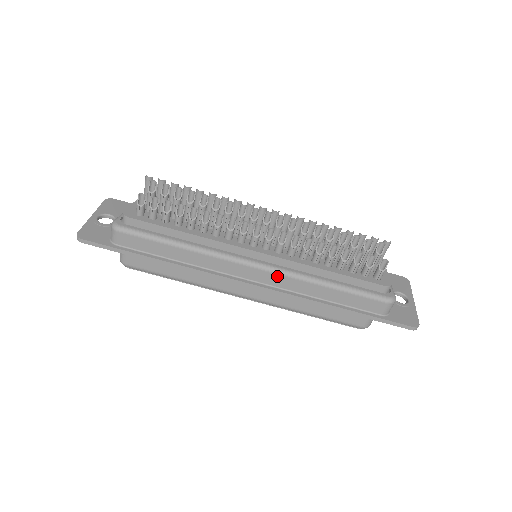
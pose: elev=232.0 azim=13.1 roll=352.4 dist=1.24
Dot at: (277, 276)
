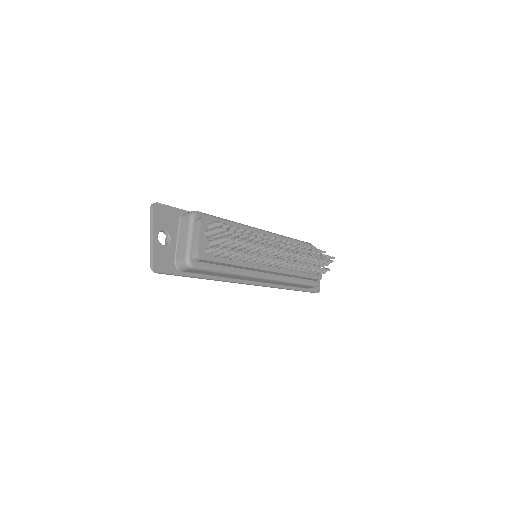
Dot at: (273, 281)
